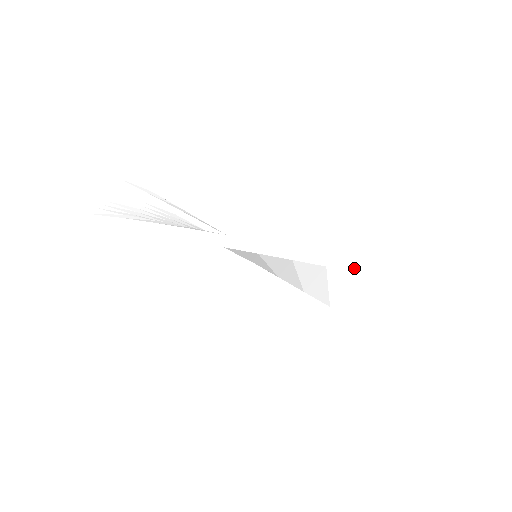
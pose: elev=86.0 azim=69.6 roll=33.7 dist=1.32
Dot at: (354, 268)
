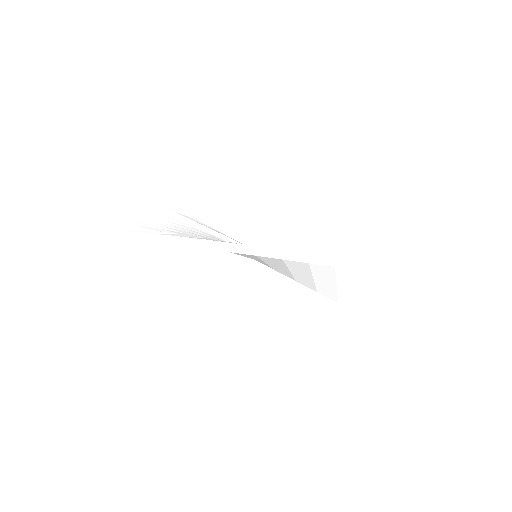
Dot at: (331, 263)
